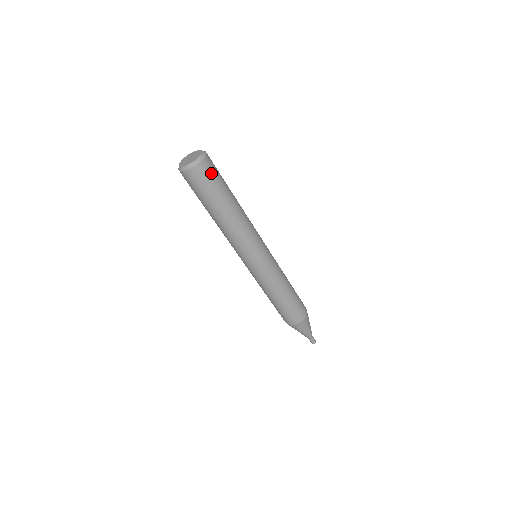
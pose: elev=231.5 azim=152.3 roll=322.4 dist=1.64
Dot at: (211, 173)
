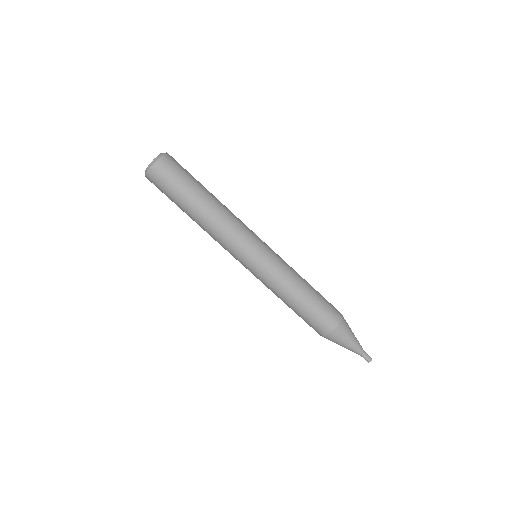
Dot at: occluded
